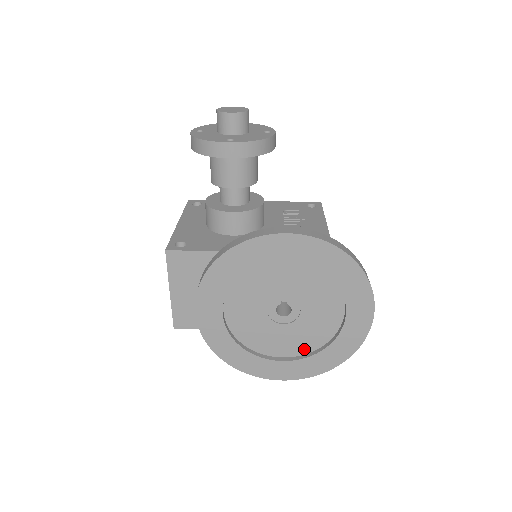
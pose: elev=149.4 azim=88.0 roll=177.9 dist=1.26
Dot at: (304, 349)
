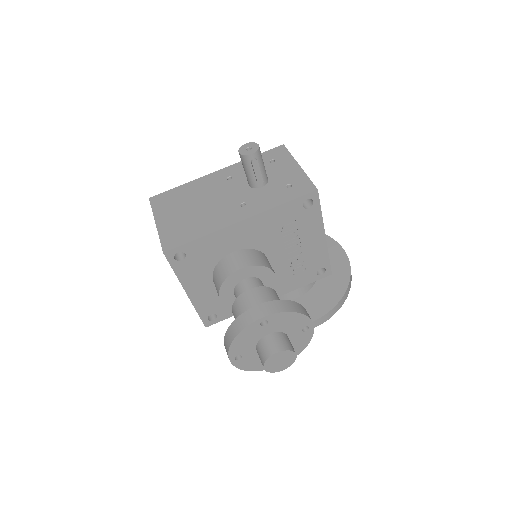
Dot at: occluded
